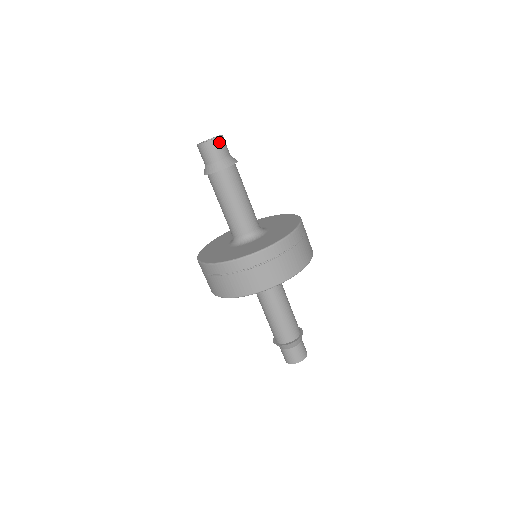
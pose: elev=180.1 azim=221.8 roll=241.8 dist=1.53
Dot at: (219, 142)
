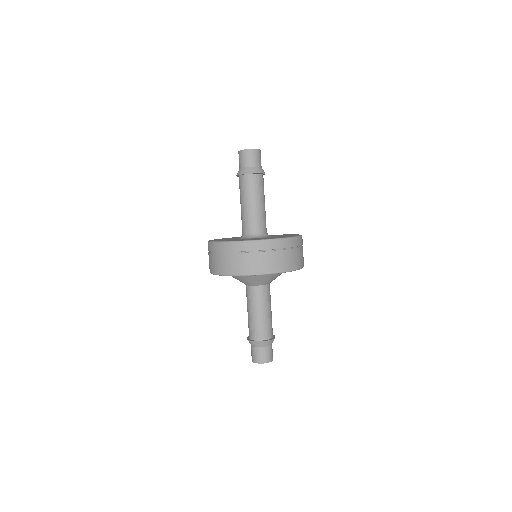
Dot at: (255, 153)
